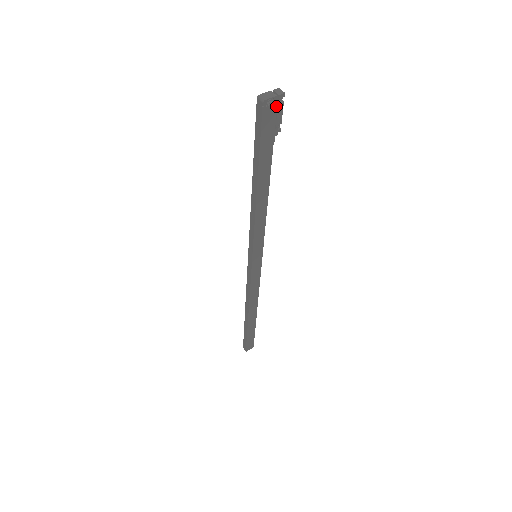
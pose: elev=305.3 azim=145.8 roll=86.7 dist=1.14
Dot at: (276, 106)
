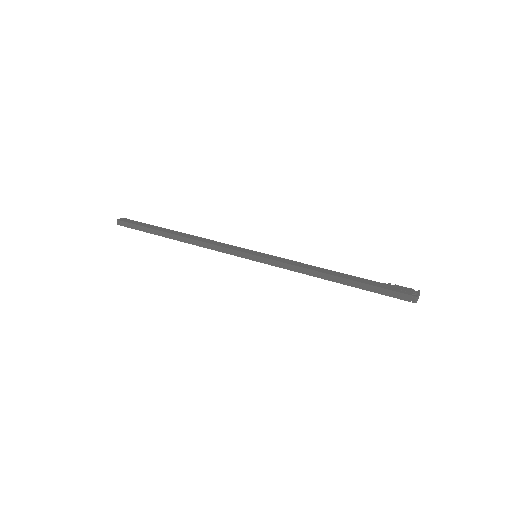
Dot at: occluded
